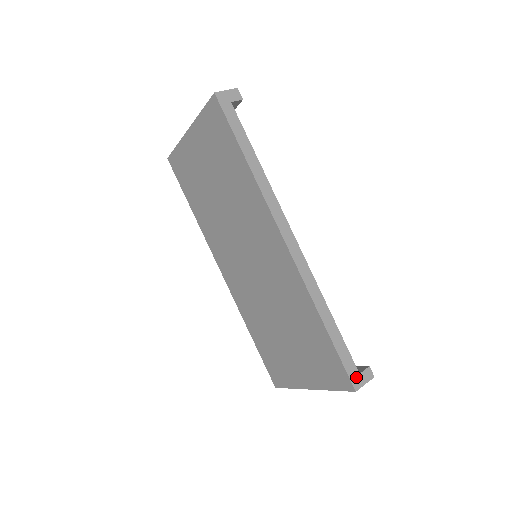
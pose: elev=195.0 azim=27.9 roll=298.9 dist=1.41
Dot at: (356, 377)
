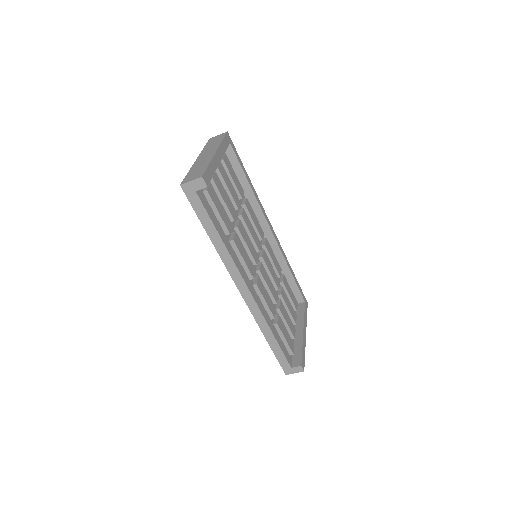
Dot at: (288, 369)
